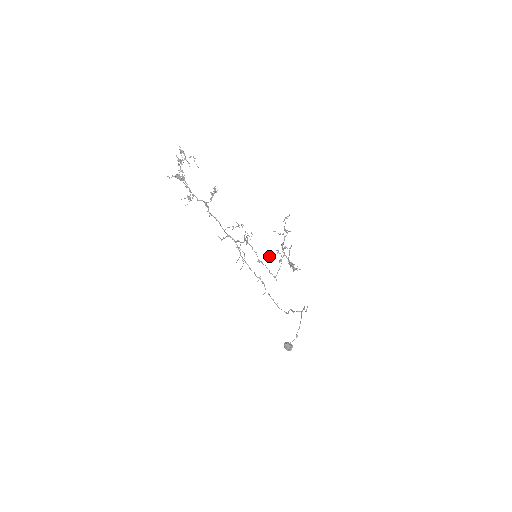
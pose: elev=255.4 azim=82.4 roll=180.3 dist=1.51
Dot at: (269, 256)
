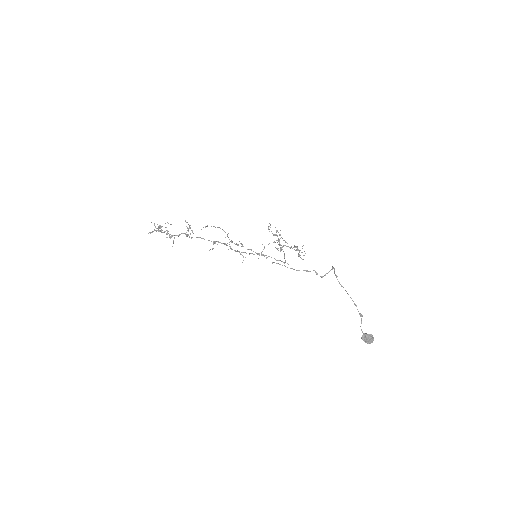
Dot at: occluded
